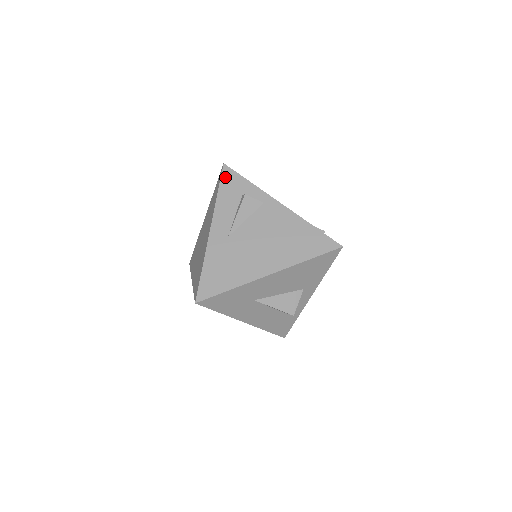
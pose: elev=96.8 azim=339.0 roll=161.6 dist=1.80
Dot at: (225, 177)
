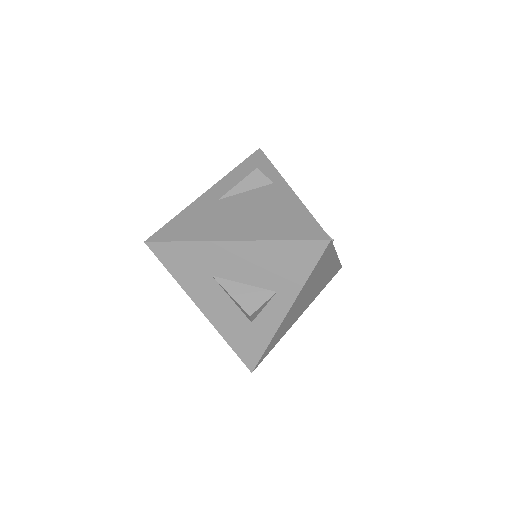
Dot at: (253, 157)
